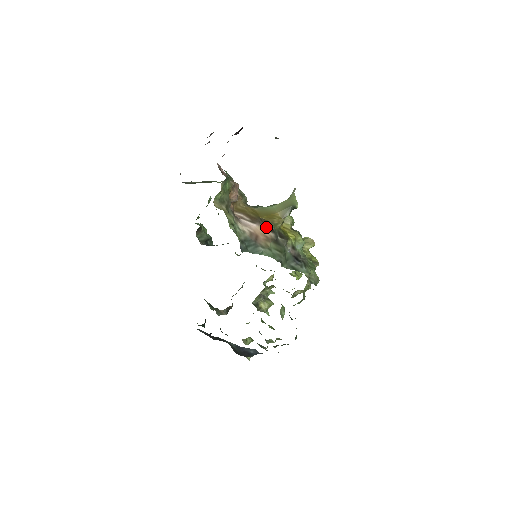
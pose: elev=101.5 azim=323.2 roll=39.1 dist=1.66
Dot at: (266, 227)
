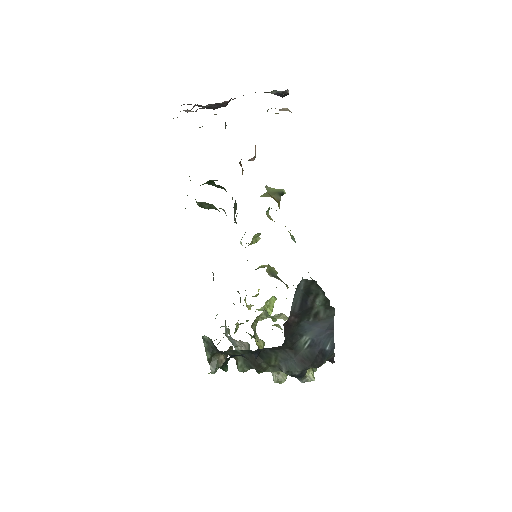
Dot at: occluded
